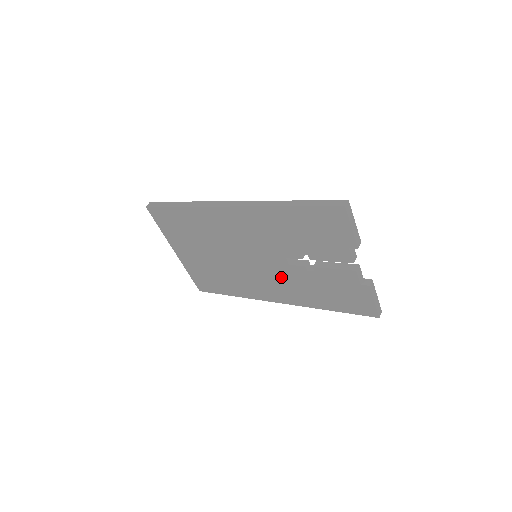
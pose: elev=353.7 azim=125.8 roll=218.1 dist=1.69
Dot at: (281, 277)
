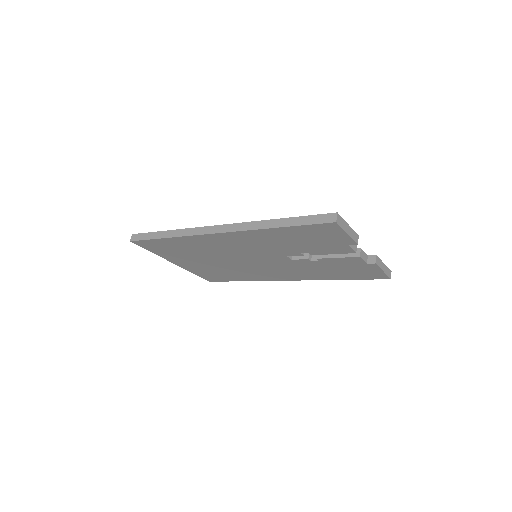
Dot at: (286, 267)
